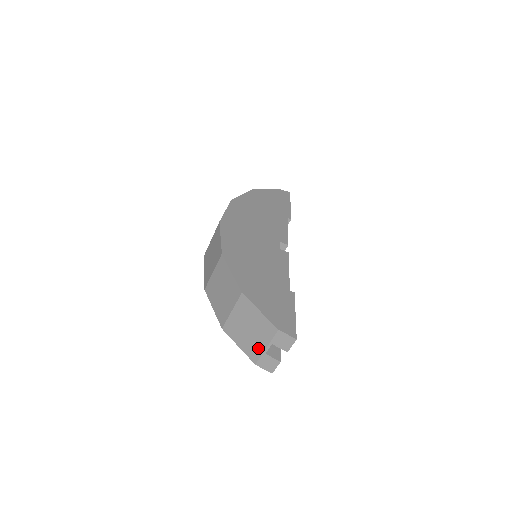
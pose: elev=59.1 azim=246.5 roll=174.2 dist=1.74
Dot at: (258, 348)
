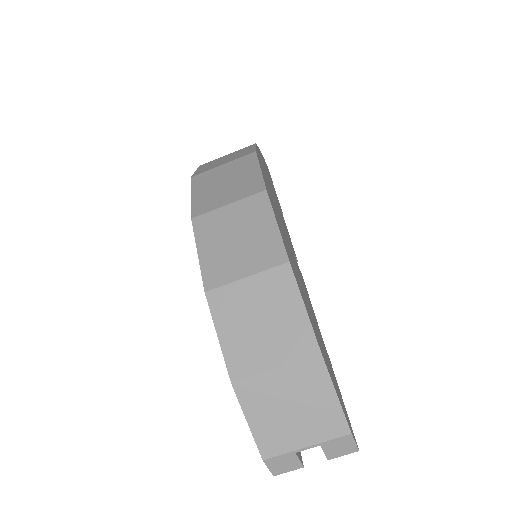
Dot at: (289, 441)
